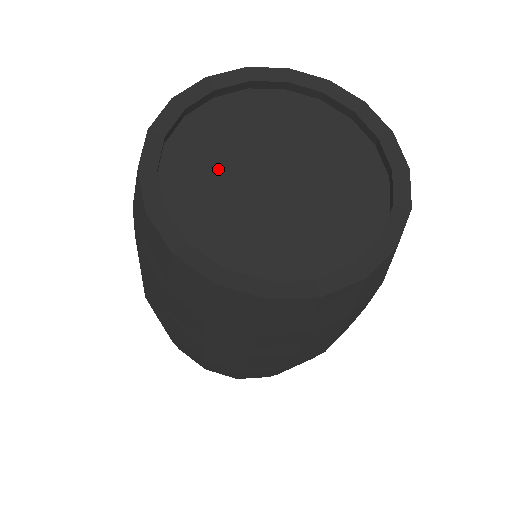
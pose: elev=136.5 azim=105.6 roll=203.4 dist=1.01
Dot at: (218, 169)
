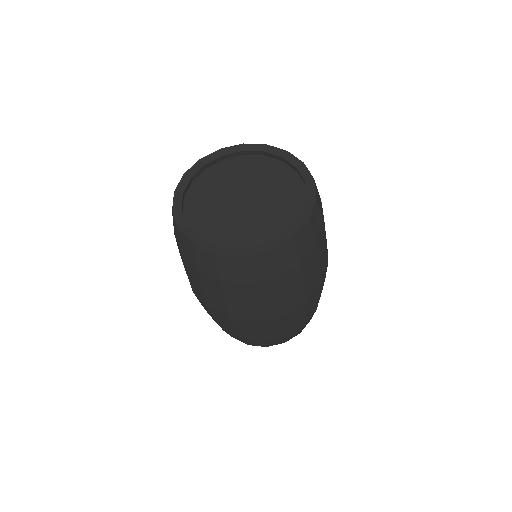
Dot at: (220, 218)
